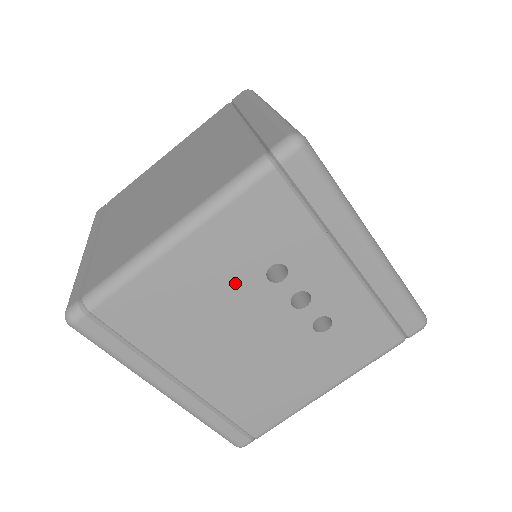
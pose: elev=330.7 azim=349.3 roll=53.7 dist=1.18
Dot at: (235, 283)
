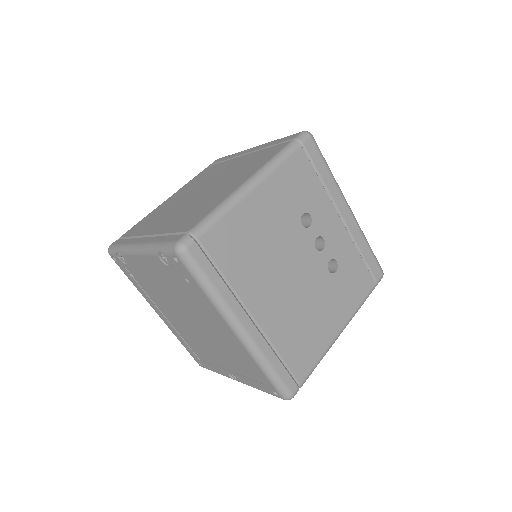
Dot at: (284, 225)
